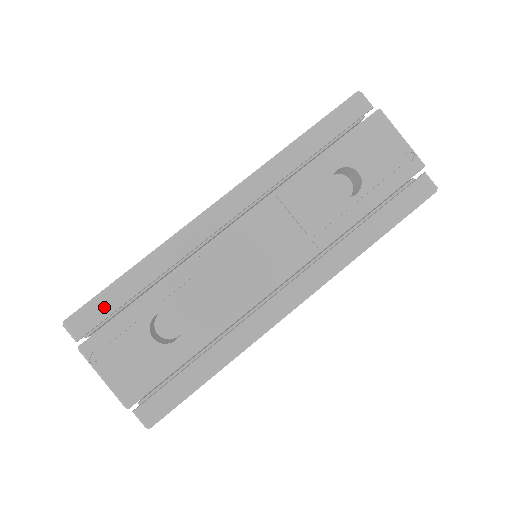
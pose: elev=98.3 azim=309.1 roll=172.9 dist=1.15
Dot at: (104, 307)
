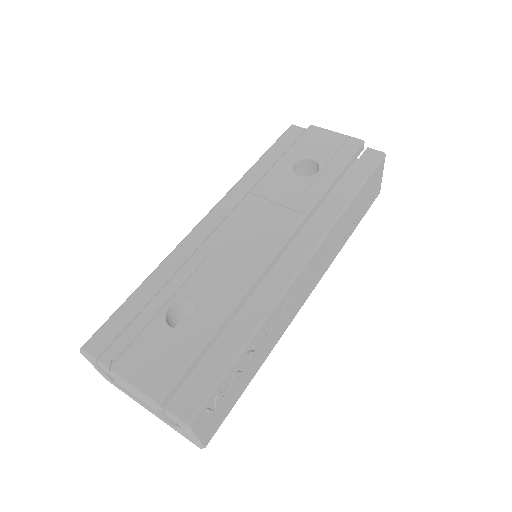
Dot at: (119, 322)
